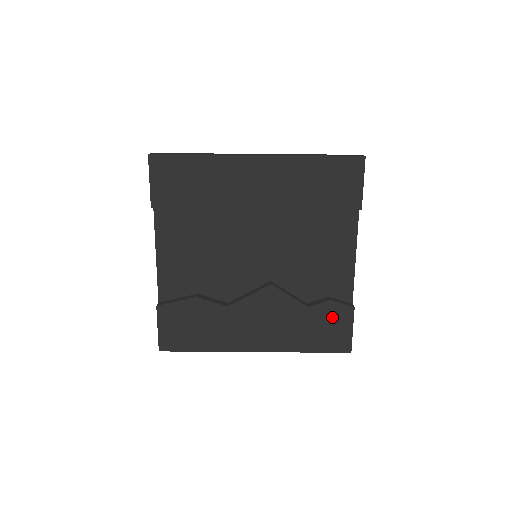
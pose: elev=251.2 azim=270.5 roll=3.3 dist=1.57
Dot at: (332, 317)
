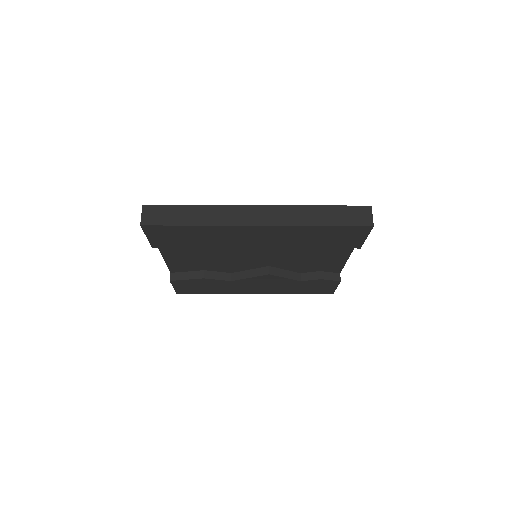
Dot at: (321, 284)
